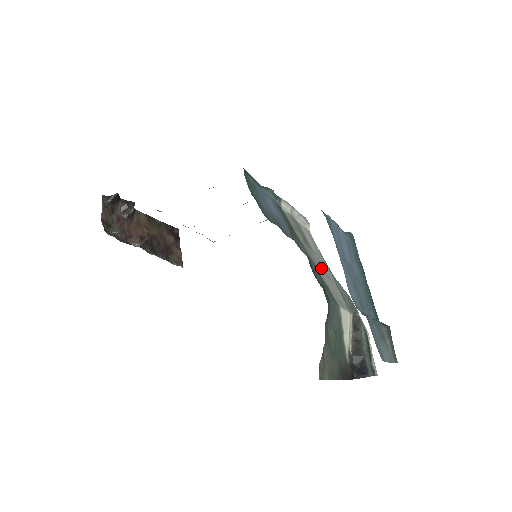
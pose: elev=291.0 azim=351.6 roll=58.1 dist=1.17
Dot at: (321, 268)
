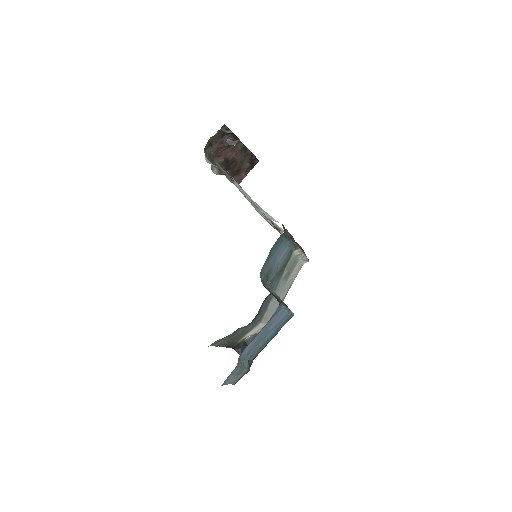
Dot at: (278, 295)
